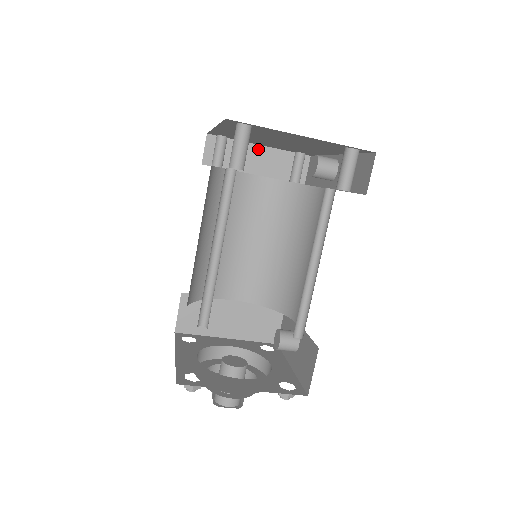
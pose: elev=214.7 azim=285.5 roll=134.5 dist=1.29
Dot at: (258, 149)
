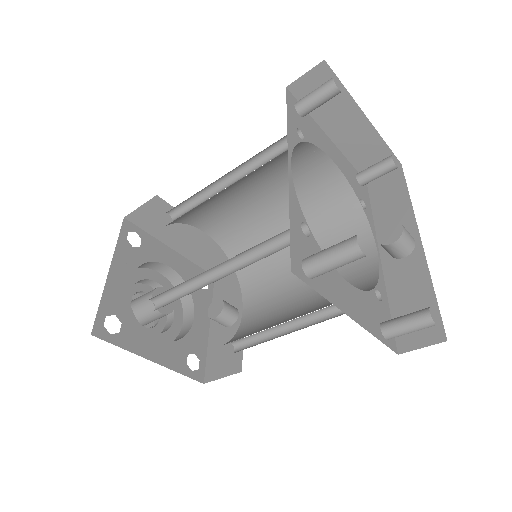
Dot at: (361, 119)
